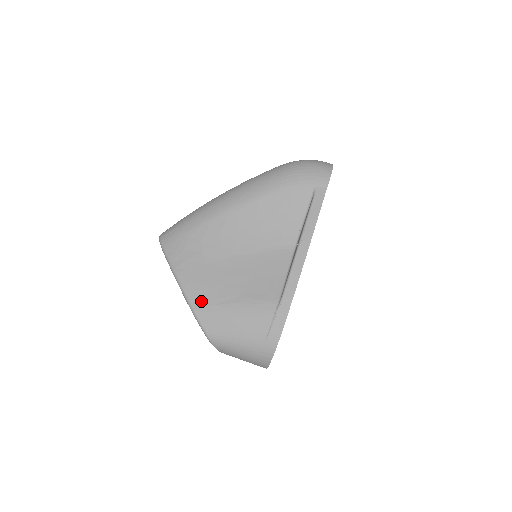
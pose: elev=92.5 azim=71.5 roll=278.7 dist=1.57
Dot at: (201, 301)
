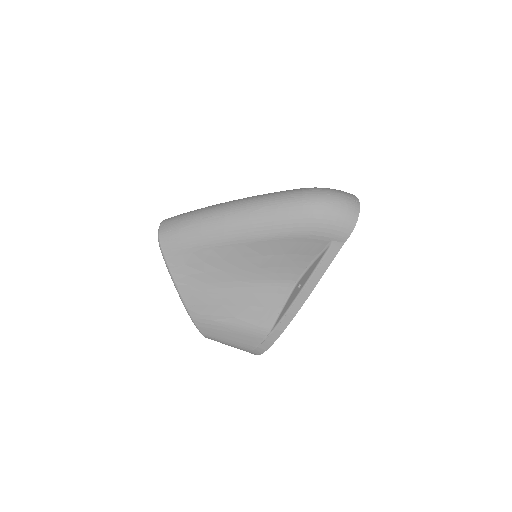
Dot at: (200, 315)
